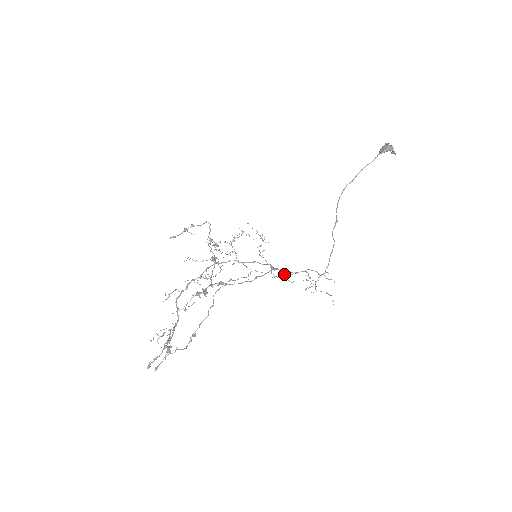
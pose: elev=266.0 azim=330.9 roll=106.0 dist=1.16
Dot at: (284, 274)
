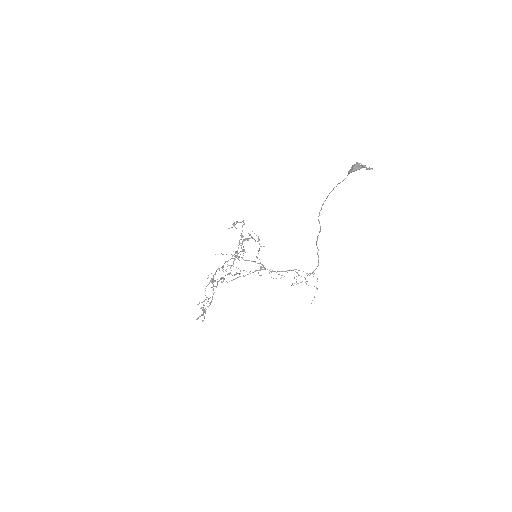
Dot at: occluded
